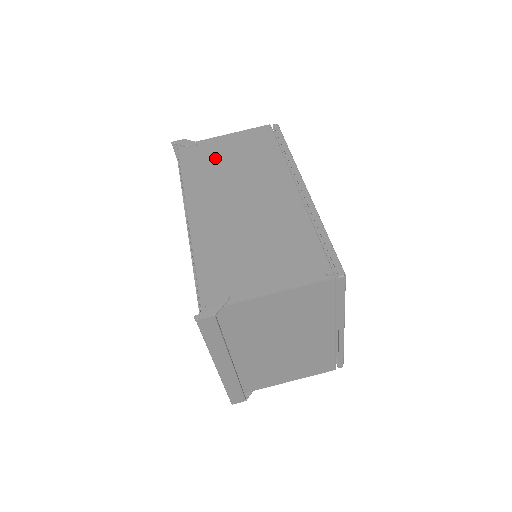
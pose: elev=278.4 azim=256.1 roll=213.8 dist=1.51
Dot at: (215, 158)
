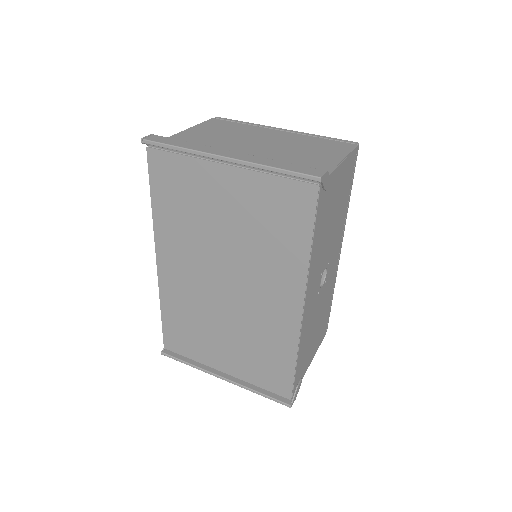
Dot at: occluded
